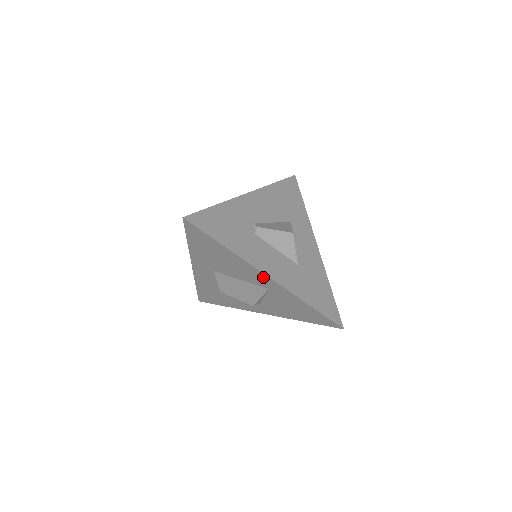
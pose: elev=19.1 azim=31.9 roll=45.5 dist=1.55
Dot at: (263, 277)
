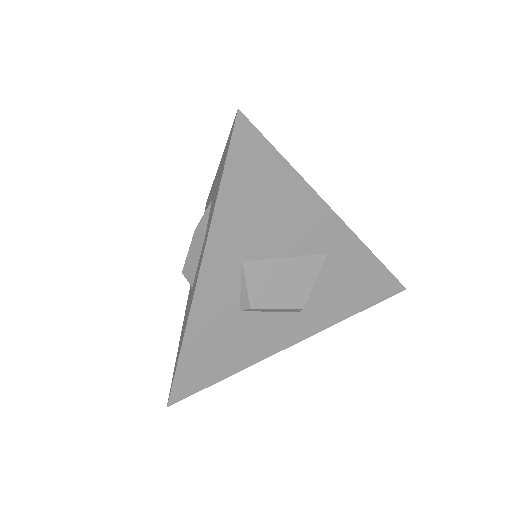
Dot at: (329, 222)
